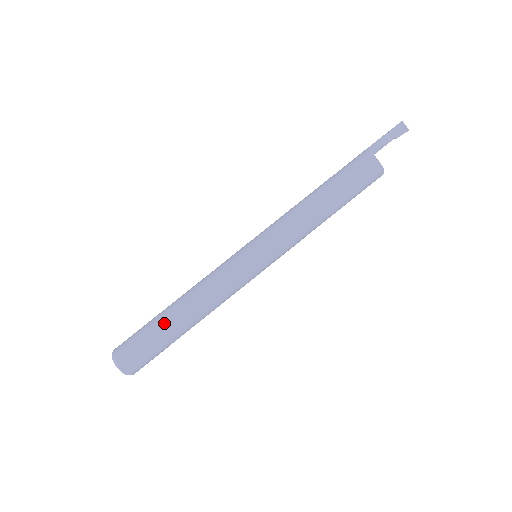
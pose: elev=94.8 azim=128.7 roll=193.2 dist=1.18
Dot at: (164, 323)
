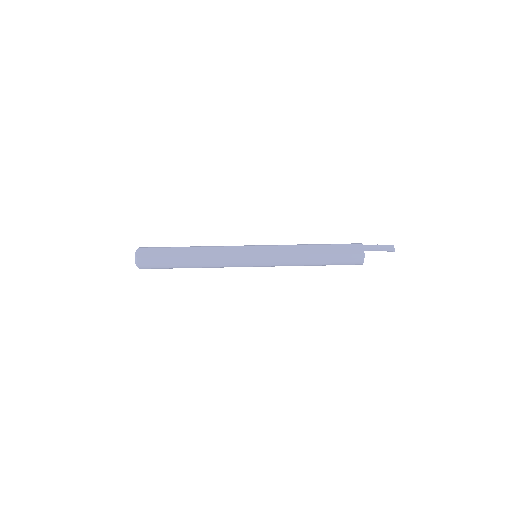
Dot at: (179, 248)
